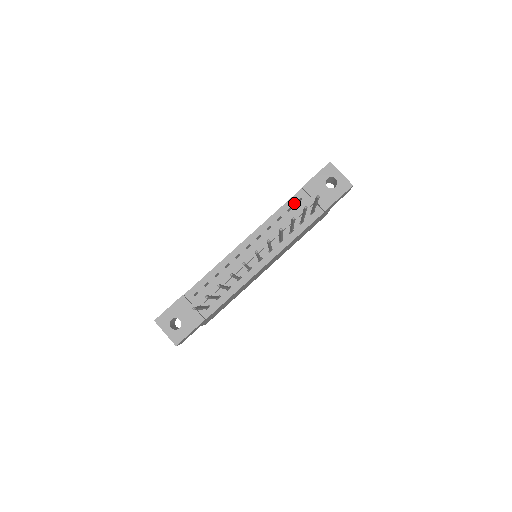
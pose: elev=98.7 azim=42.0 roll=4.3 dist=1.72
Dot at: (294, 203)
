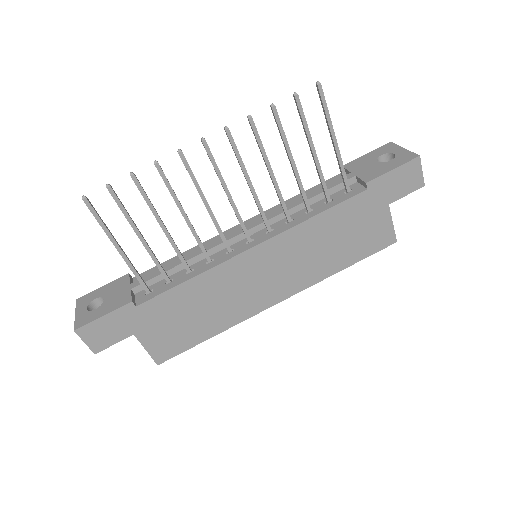
Dot at: occluded
